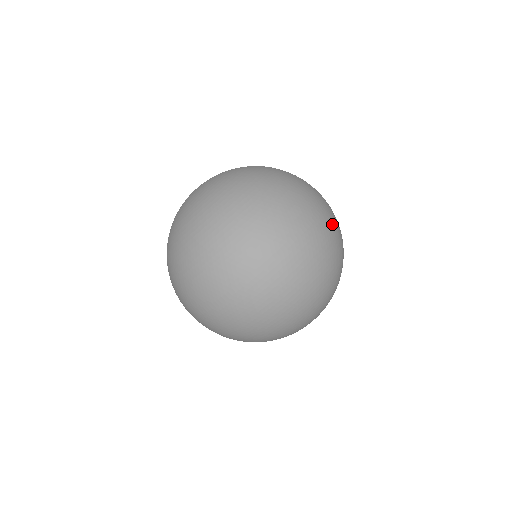
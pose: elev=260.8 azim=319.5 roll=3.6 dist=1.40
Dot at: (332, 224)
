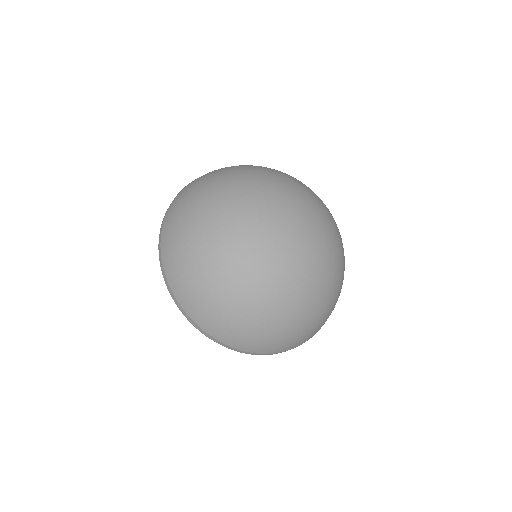
Dot at: occluded
